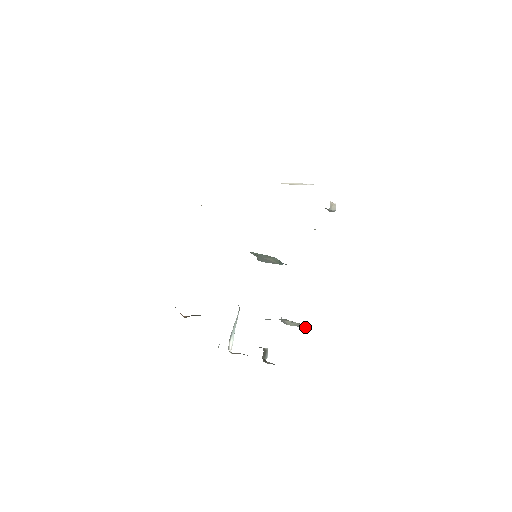
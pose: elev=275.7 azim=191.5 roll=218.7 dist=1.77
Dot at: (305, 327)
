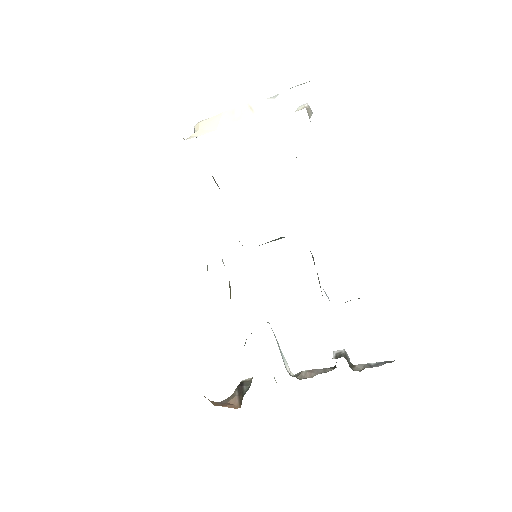
Dot at: occluded
